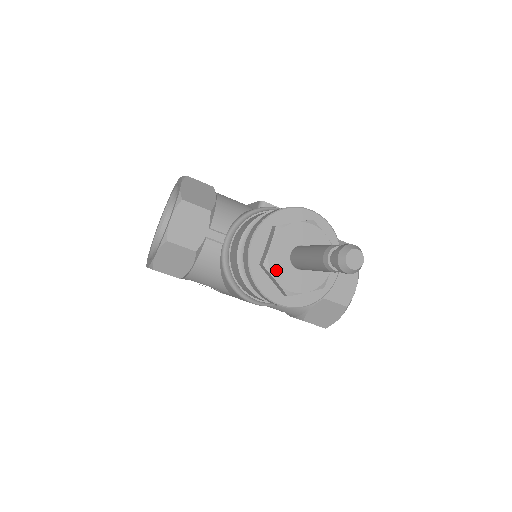
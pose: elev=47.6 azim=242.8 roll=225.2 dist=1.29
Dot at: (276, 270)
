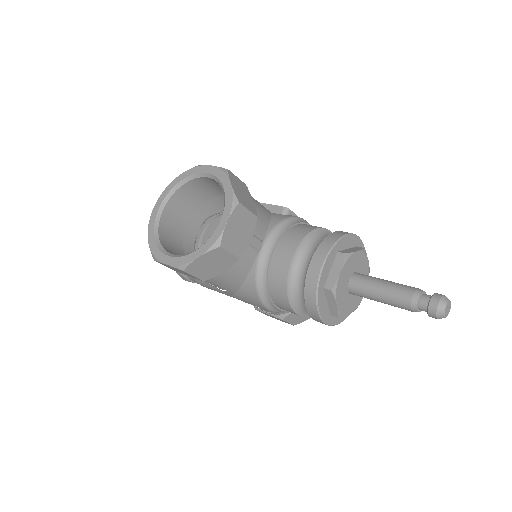
Dot at: (339, 295)
